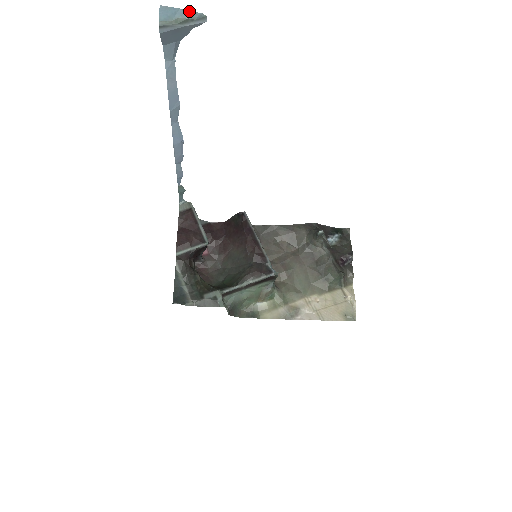
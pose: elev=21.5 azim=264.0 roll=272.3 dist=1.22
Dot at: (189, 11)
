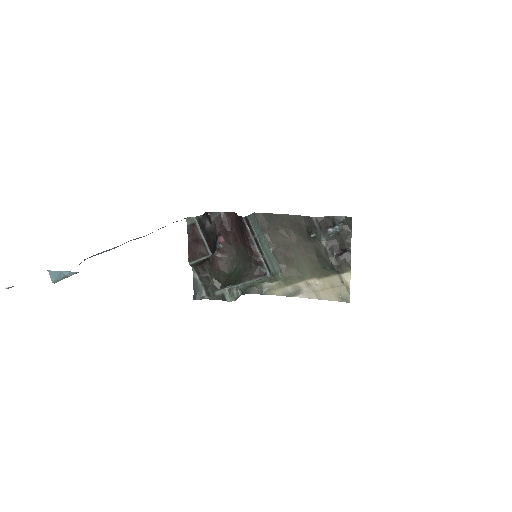
Dot at: (68, 271)
